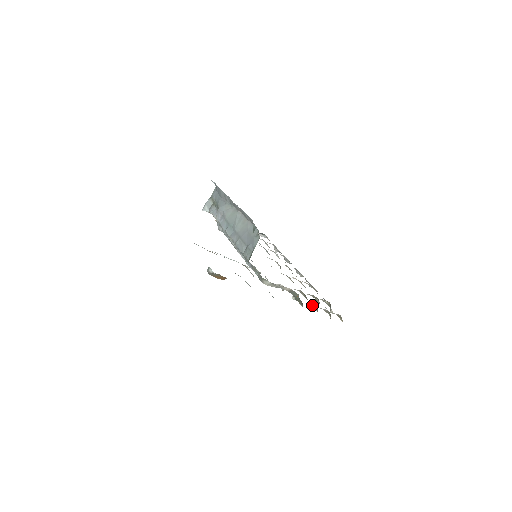
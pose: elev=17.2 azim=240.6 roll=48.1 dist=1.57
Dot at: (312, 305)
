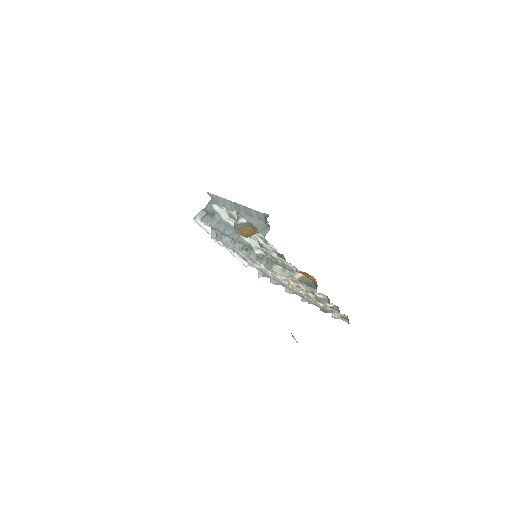
Dot at: (322, 296)
